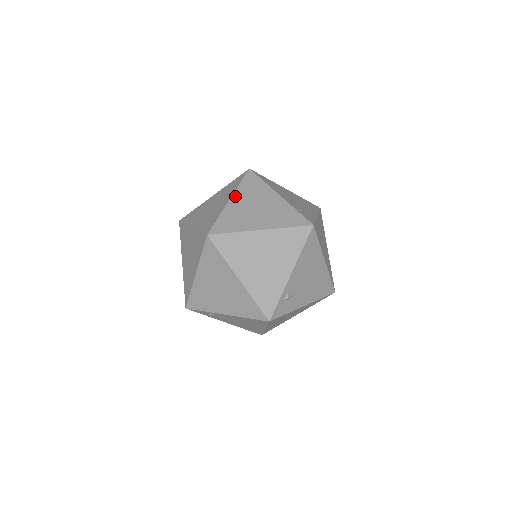
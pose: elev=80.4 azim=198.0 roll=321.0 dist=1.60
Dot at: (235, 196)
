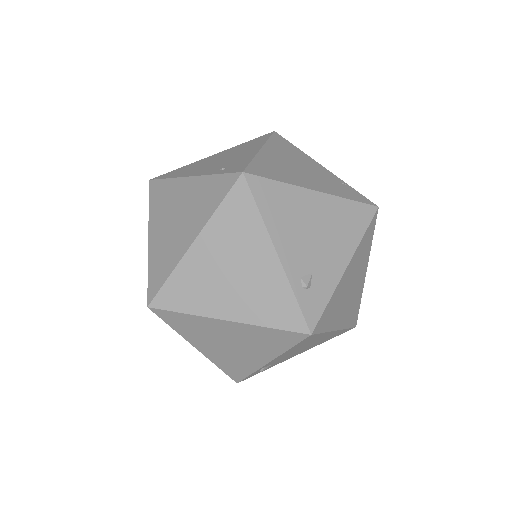
Dot at: (151, 228)
